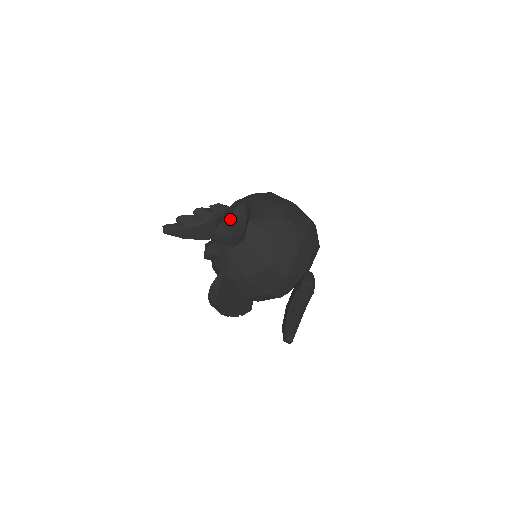
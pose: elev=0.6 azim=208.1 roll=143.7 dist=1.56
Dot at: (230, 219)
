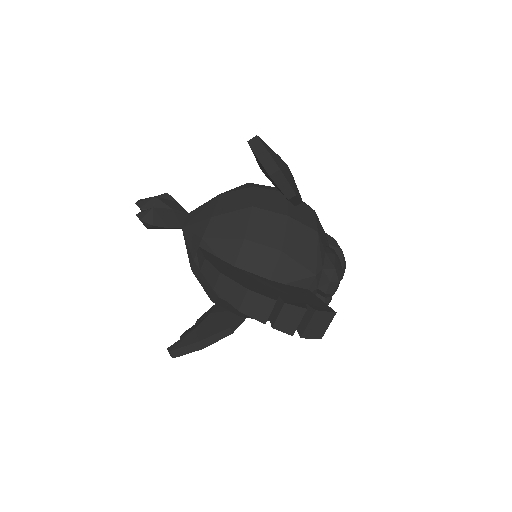
Dot at: occluded
